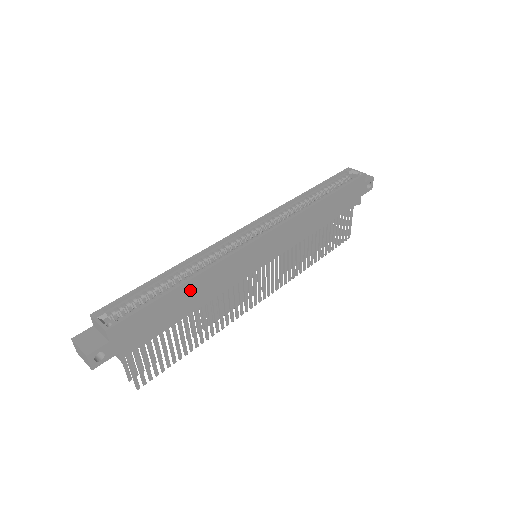
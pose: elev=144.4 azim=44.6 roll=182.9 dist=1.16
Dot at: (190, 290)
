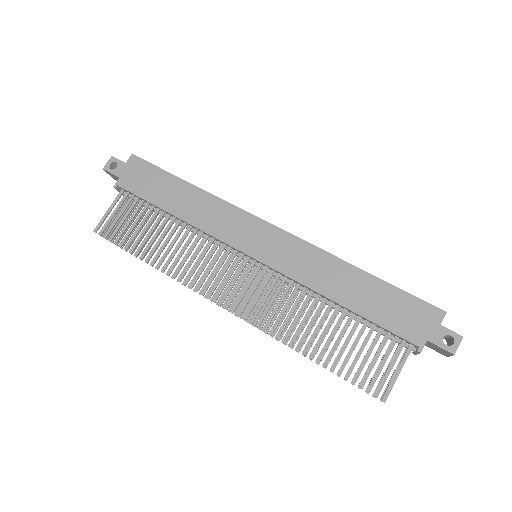
Dot at: (187, 193)
